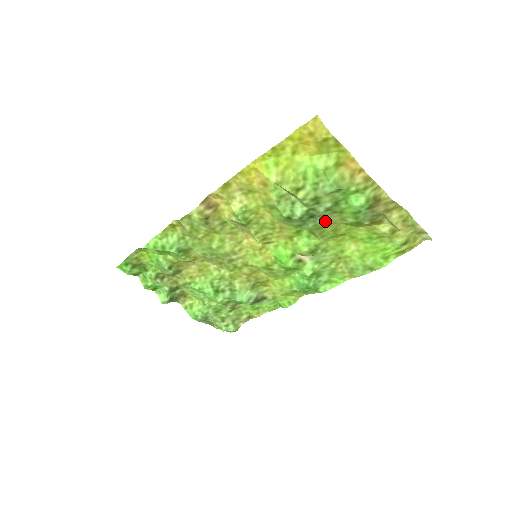
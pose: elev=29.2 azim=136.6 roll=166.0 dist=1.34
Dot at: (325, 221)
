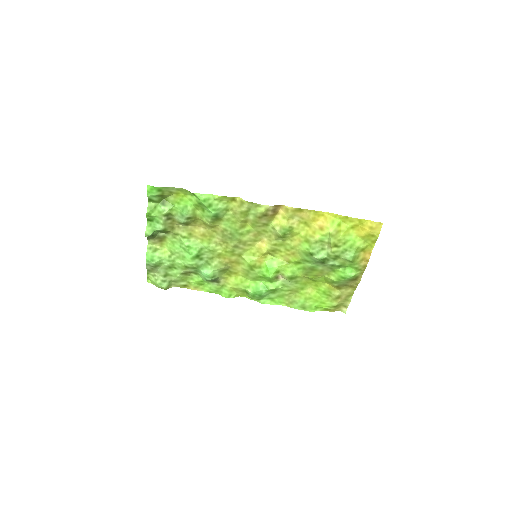
Dot at: (321, 269)
